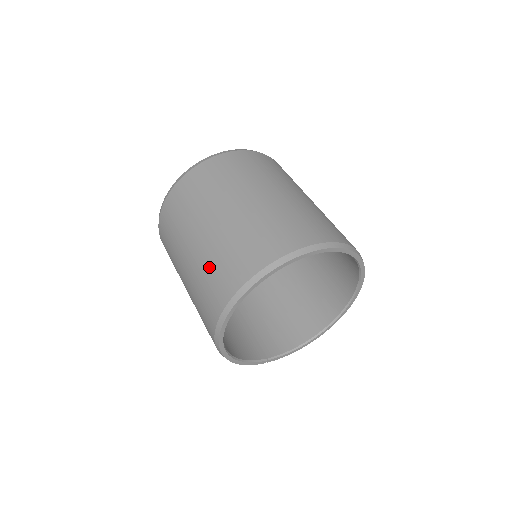
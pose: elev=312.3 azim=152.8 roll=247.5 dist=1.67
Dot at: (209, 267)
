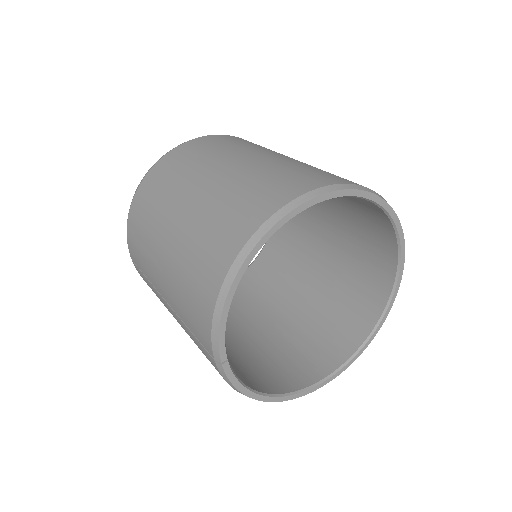
Dot at: (293, 166)
